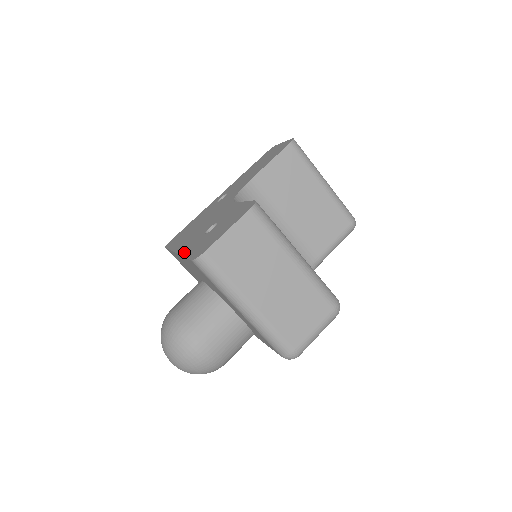
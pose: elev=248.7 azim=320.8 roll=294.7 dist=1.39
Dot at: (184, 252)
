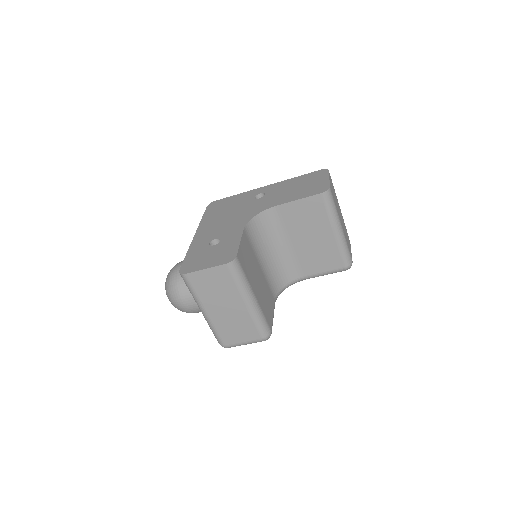
Dot at: (192, 247)
